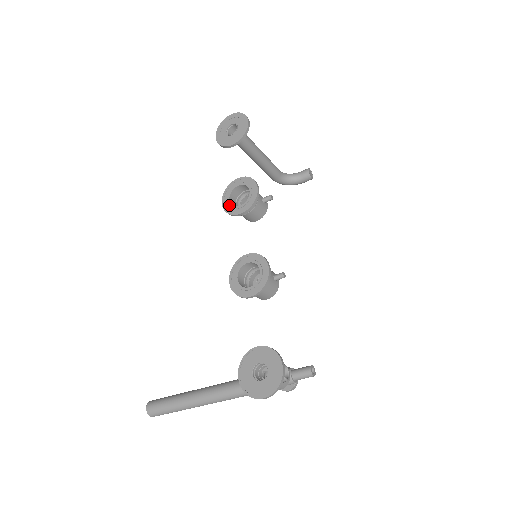
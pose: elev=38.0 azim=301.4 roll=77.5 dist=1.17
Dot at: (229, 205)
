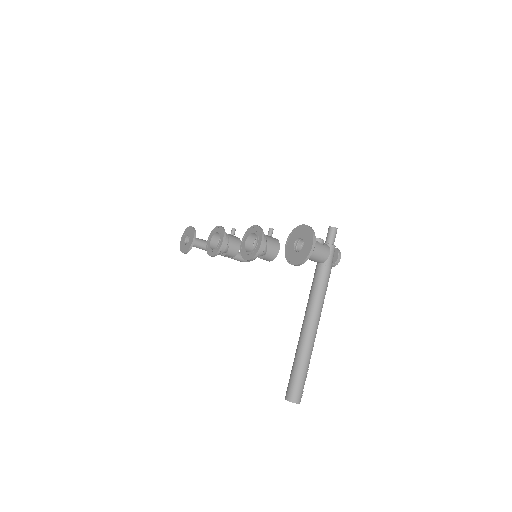
Dot at: (214, 250)
